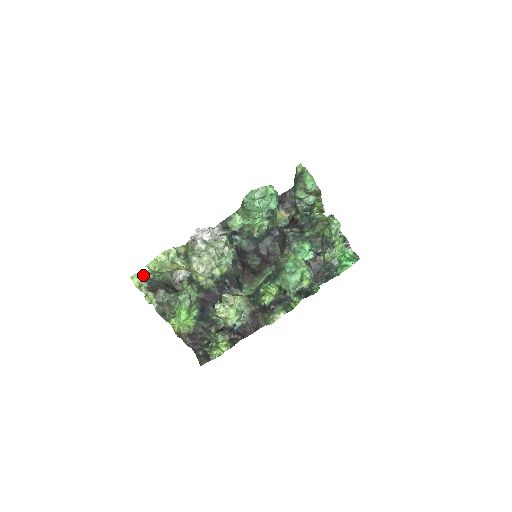
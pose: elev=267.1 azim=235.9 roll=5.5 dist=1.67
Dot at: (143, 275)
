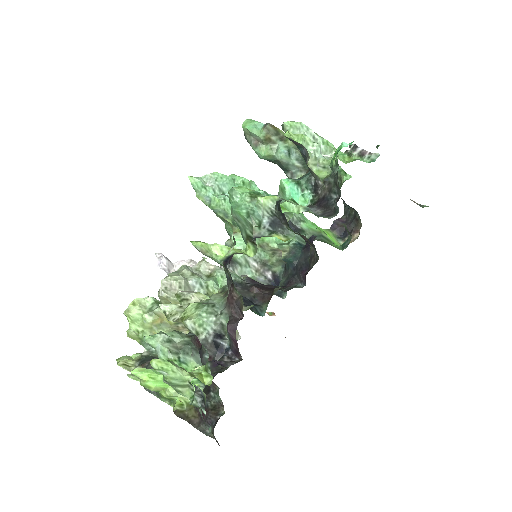
Dot at: (138, 356)
